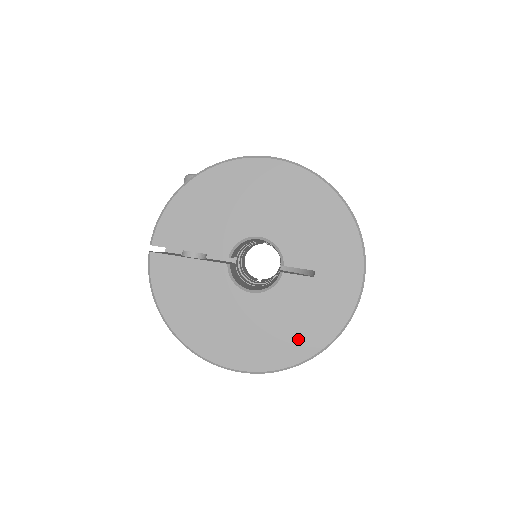
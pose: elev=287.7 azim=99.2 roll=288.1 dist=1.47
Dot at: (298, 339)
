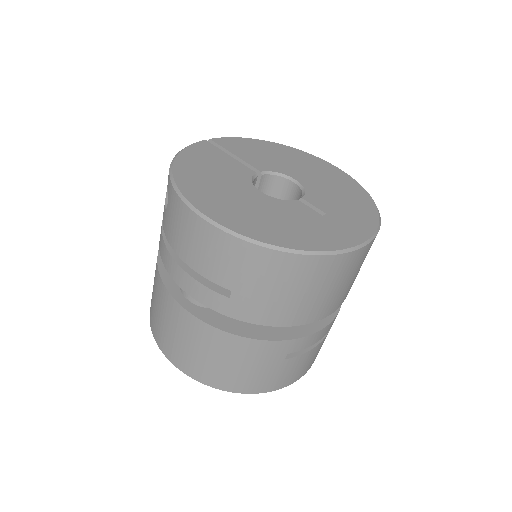
Dot at: (277, 231)
